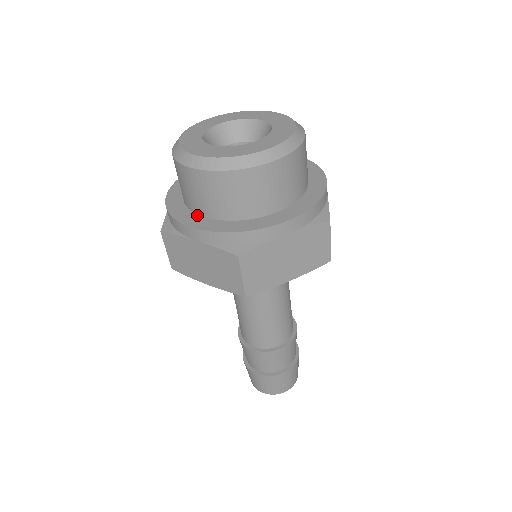
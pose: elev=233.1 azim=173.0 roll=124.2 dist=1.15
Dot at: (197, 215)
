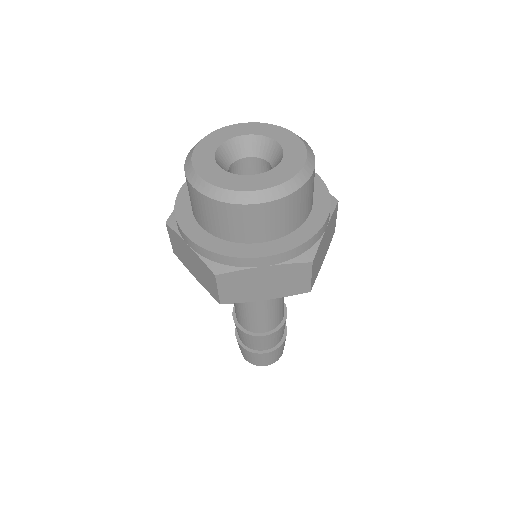
Dot at: (250, 244)
